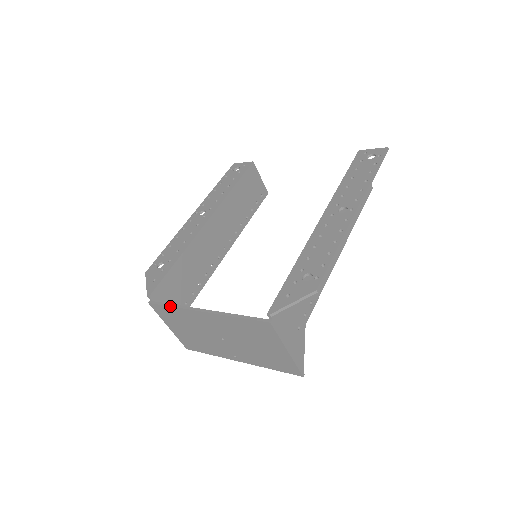
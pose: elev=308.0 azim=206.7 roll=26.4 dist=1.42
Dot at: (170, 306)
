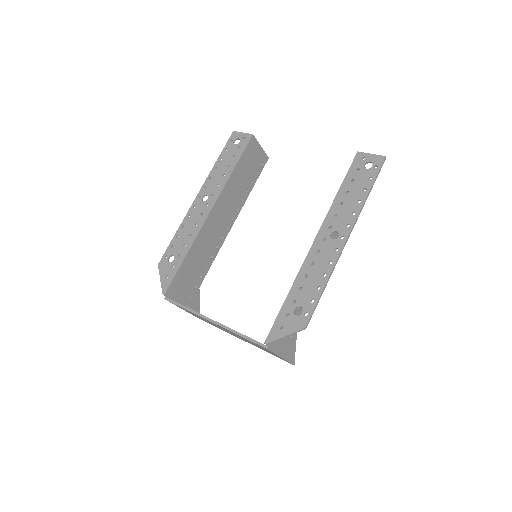
Dot at: (183, 308)
